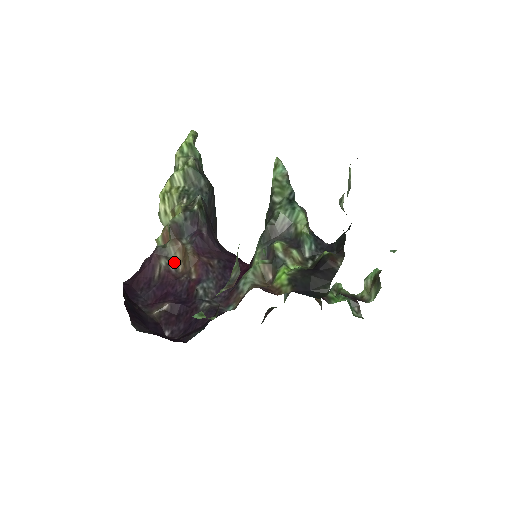
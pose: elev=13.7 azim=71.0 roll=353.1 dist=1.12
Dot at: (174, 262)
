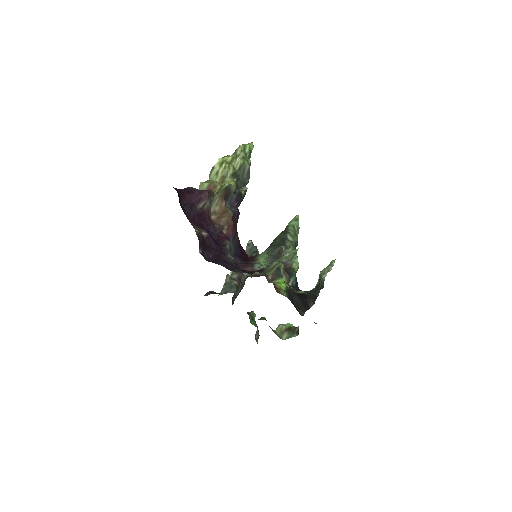
Dot at: (211, 209)
